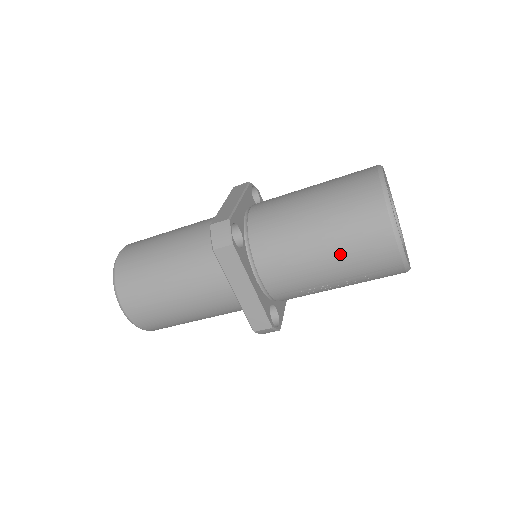
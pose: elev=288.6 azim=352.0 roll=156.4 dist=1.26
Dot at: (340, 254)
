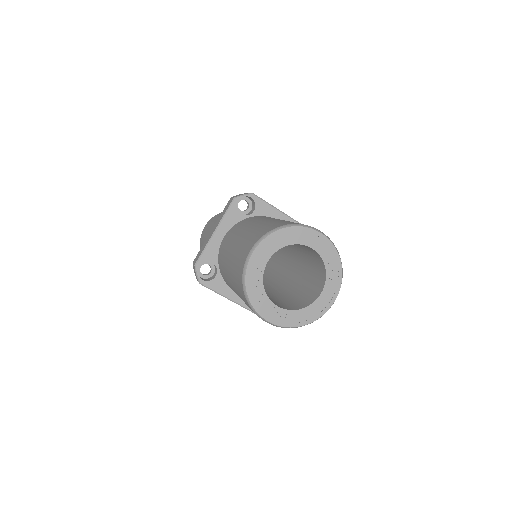
Dot at: occluded
